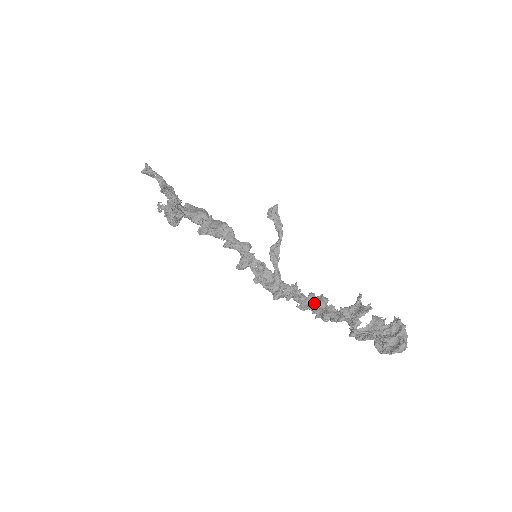
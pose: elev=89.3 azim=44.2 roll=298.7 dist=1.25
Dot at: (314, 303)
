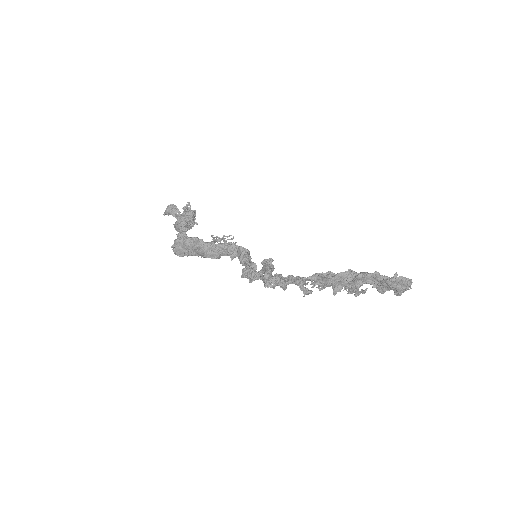
Dot at: (305, 288)
